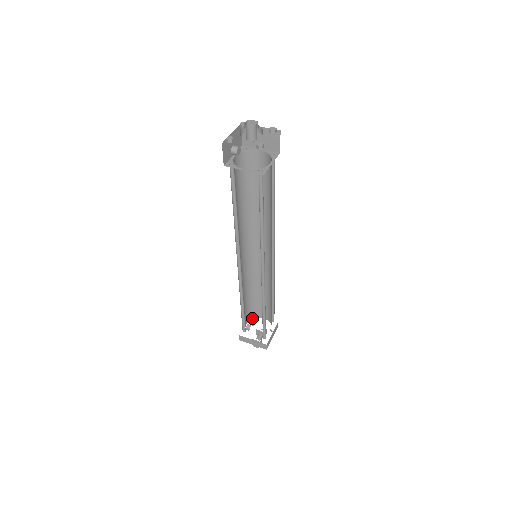
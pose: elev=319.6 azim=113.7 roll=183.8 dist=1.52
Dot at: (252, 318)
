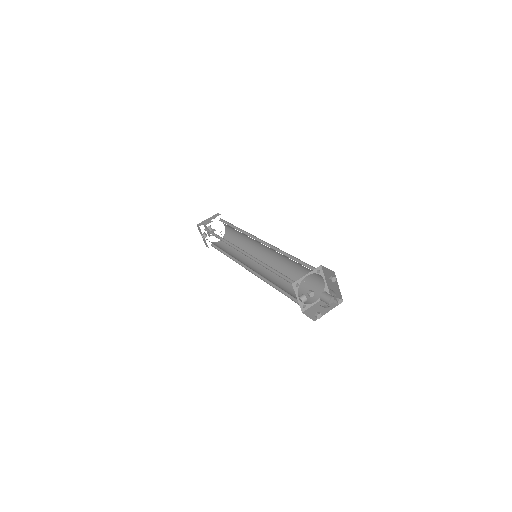
Dot at: (205, 230)
